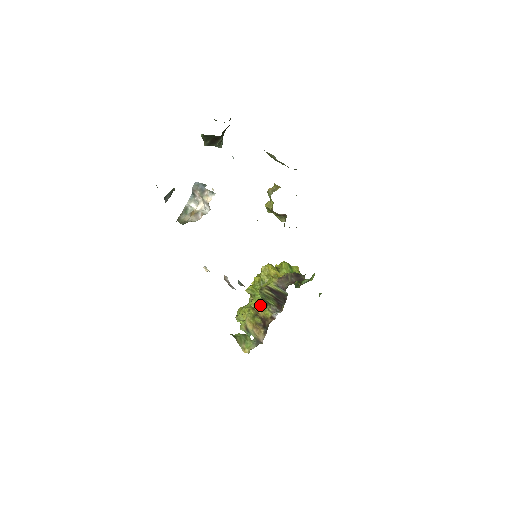
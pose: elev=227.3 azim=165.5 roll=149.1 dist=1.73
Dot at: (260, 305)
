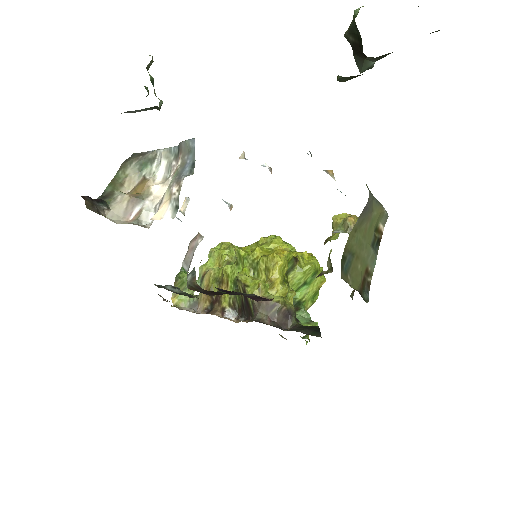
Dot at: (230, 281)
